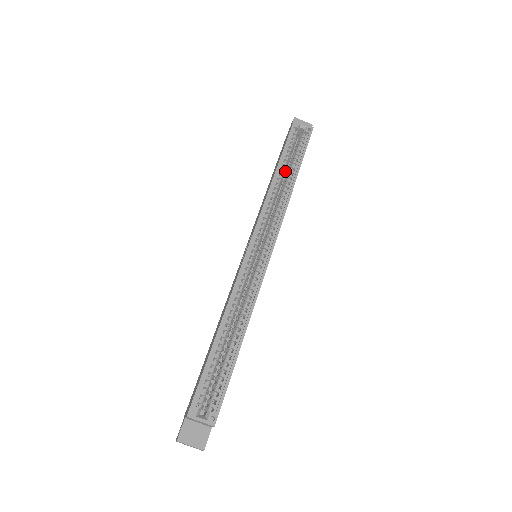
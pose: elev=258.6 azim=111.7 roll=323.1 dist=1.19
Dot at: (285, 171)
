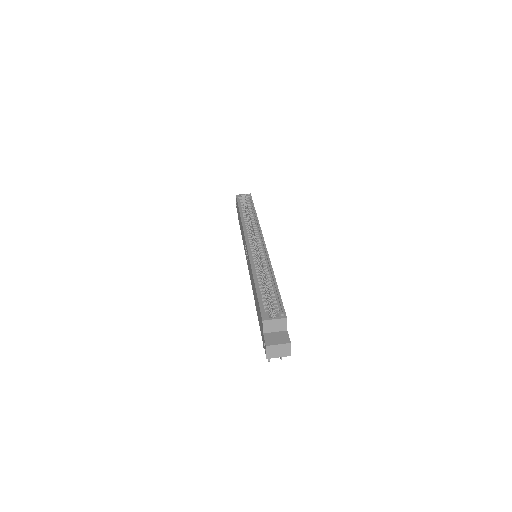
Dot at: occluded
